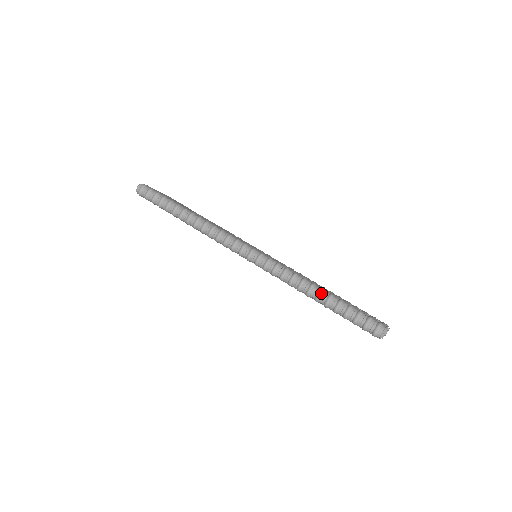
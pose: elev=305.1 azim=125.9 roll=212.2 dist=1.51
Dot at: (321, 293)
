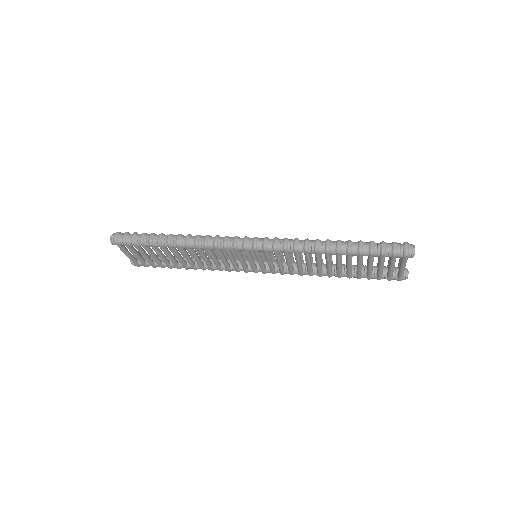
Dot at: (339, 242)
